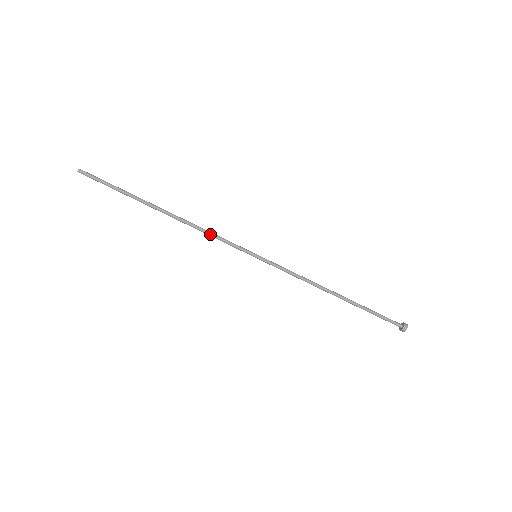
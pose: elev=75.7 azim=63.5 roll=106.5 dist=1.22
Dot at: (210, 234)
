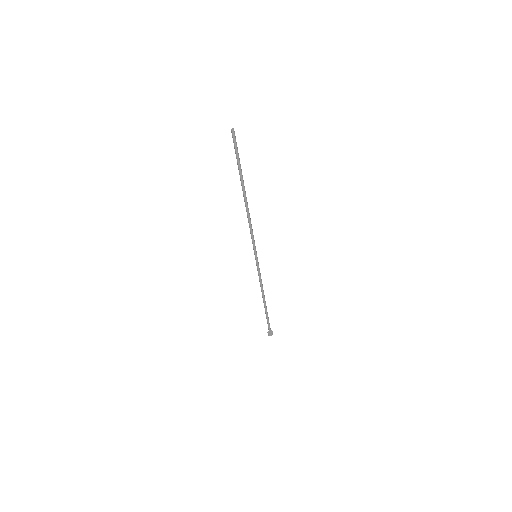
Dot at: occluded
